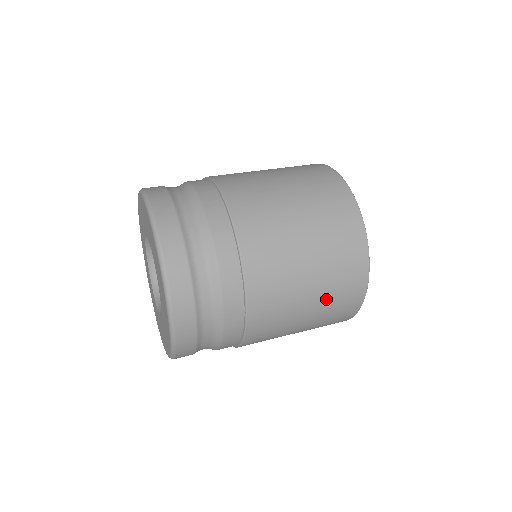
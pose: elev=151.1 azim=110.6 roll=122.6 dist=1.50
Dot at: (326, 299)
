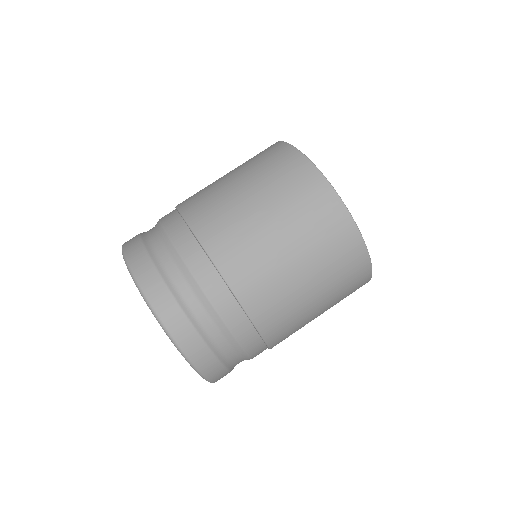
Dot at: (335, 304)
